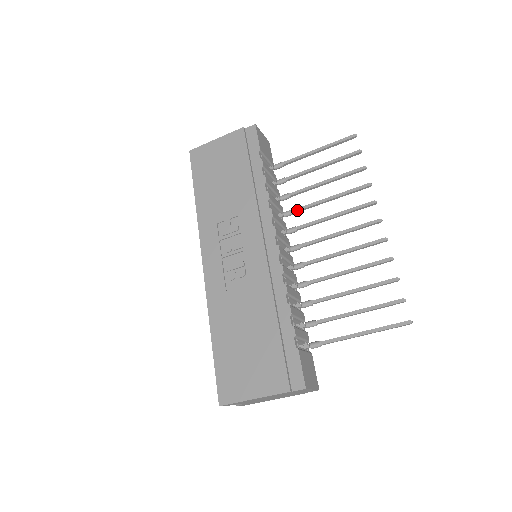
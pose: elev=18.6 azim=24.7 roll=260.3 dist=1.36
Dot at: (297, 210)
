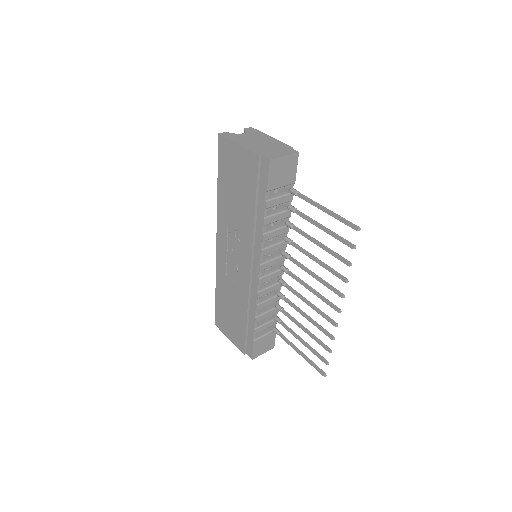
Dot at: (293, 246)
